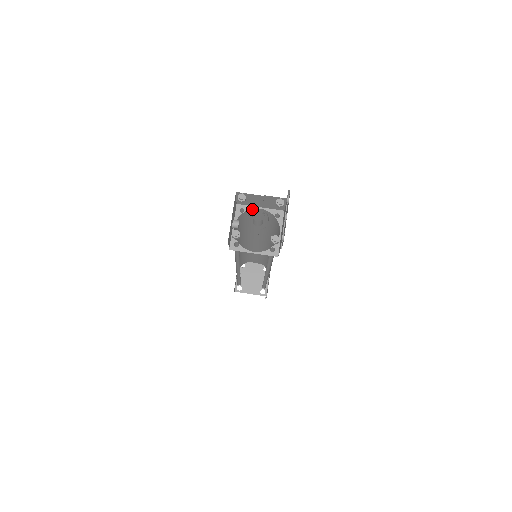
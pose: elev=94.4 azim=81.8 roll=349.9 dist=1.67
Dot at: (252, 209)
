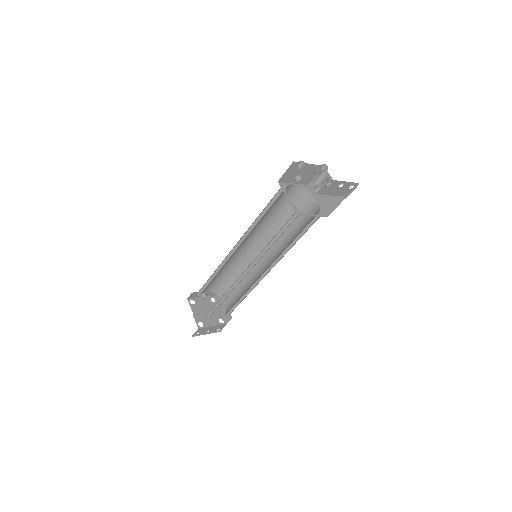
Dot at: (312, 196)
